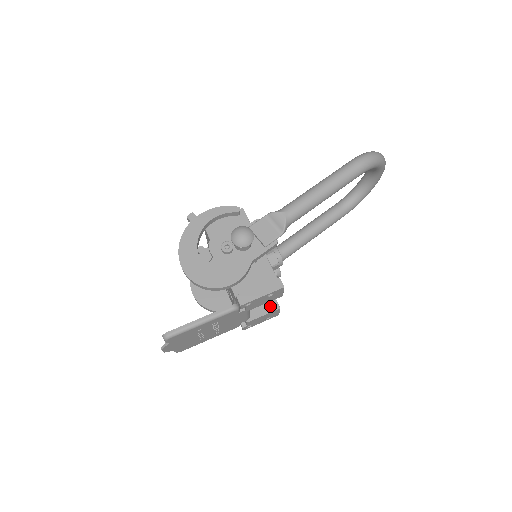
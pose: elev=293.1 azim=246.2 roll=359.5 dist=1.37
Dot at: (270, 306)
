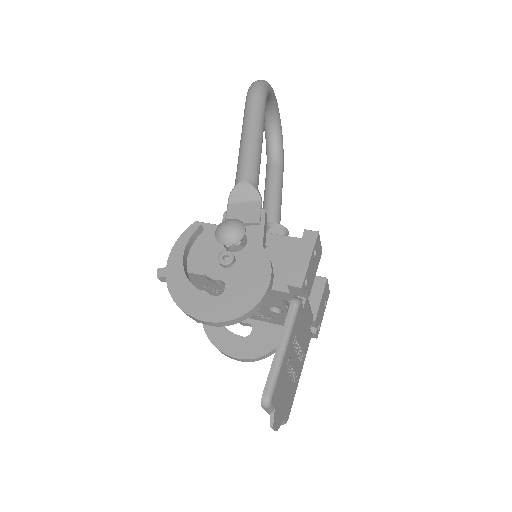
Dot at: (317, 286)
